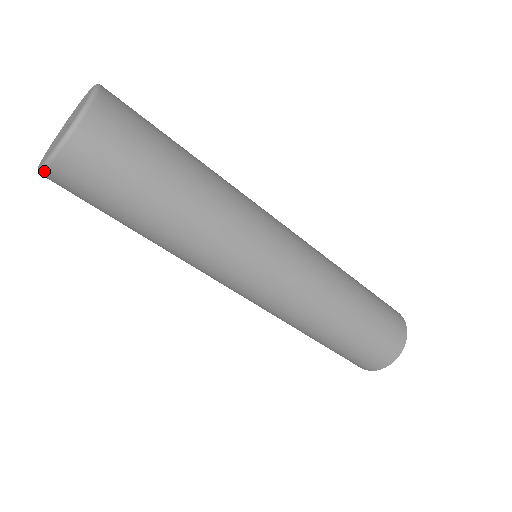
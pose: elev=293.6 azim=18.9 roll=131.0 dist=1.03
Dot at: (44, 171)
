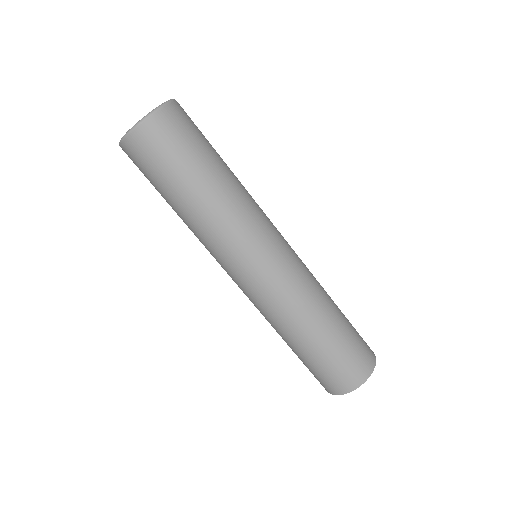
Dot at: (120, 146)
